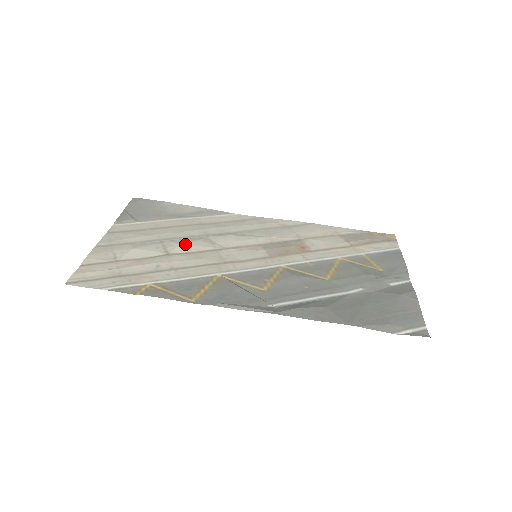
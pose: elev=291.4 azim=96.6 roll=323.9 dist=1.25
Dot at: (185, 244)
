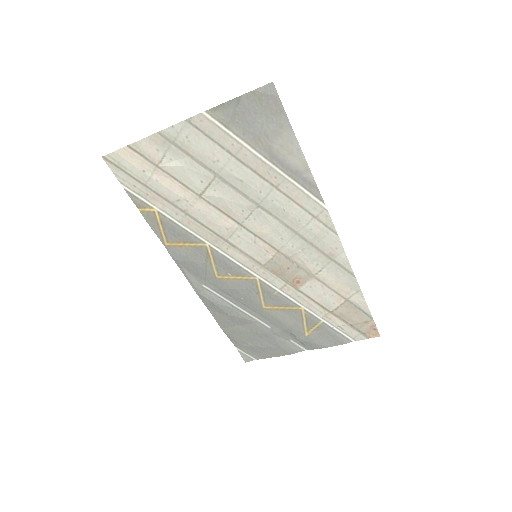
Dot at: (225, 200)
